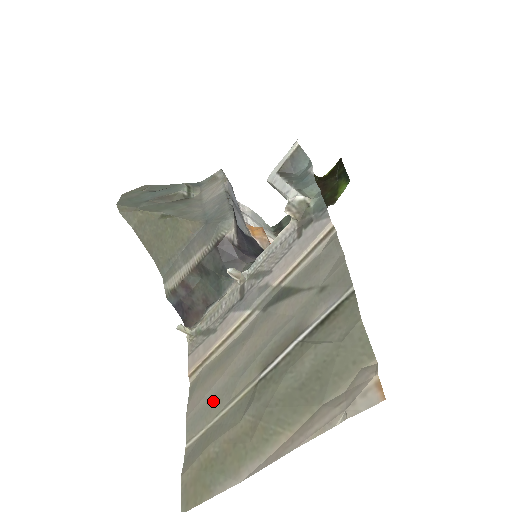
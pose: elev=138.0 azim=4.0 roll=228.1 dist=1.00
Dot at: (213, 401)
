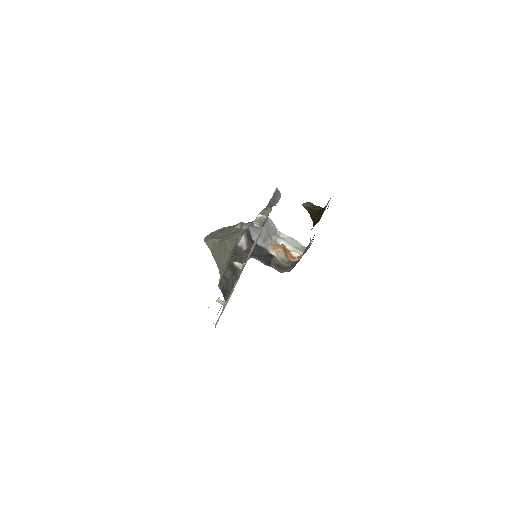
Dot at: occluded
